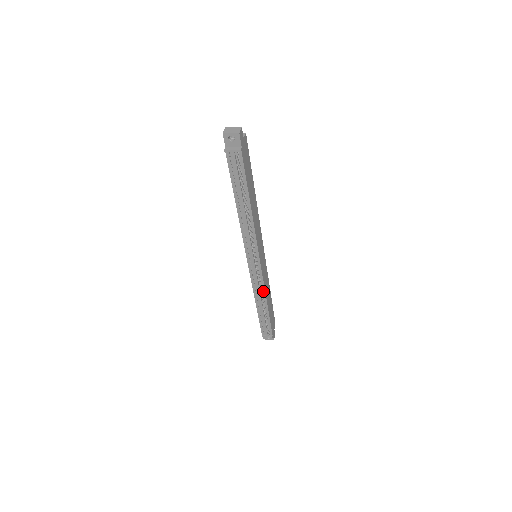
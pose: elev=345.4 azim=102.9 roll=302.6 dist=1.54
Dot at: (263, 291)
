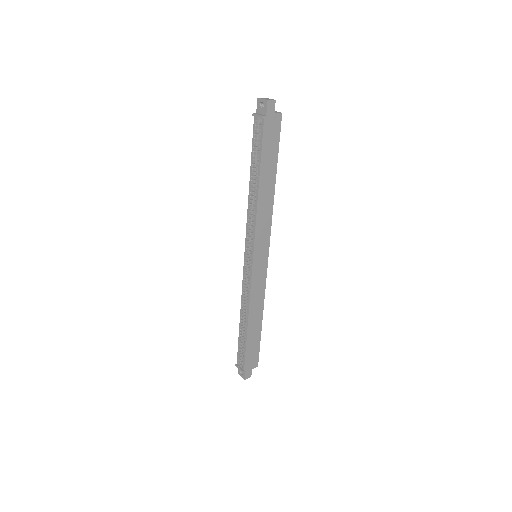
Dot at: (248, 300)
